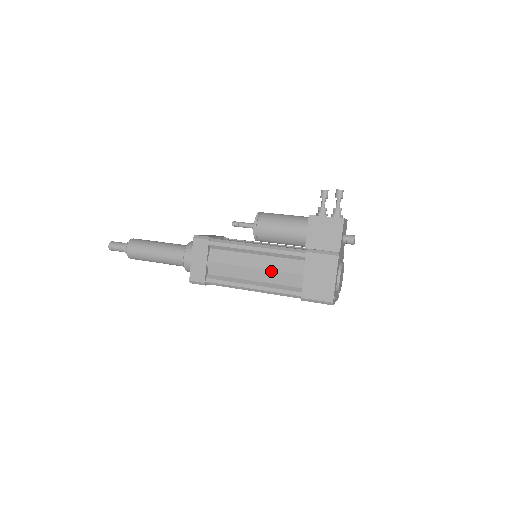
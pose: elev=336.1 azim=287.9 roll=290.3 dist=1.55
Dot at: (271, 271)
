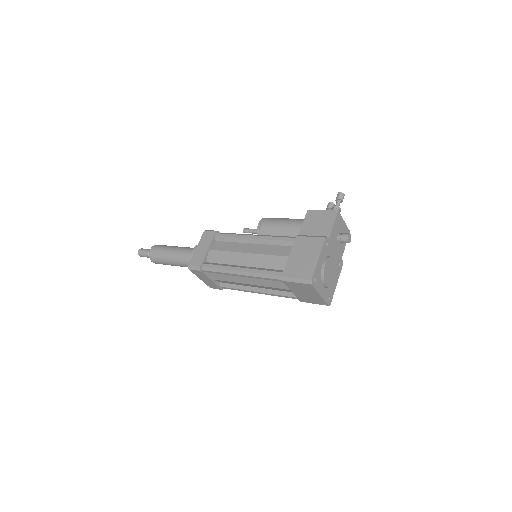
Dot at: (261, 255)
